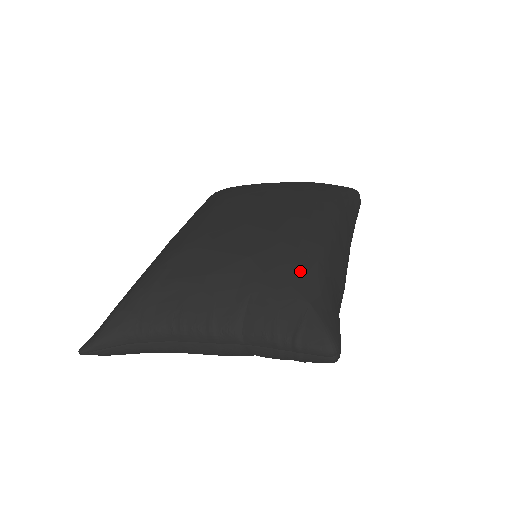
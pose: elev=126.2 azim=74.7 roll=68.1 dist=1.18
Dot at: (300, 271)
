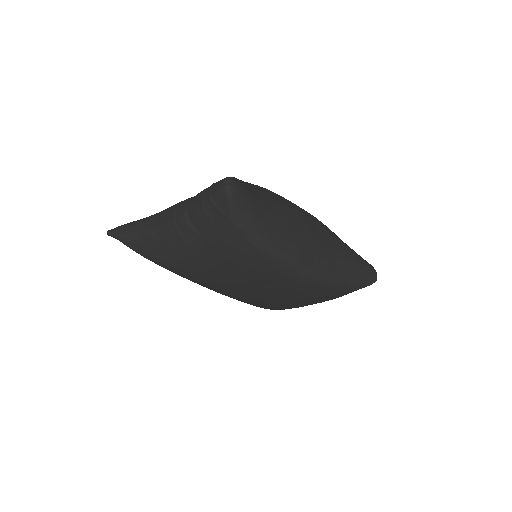
Dot at: occluded
